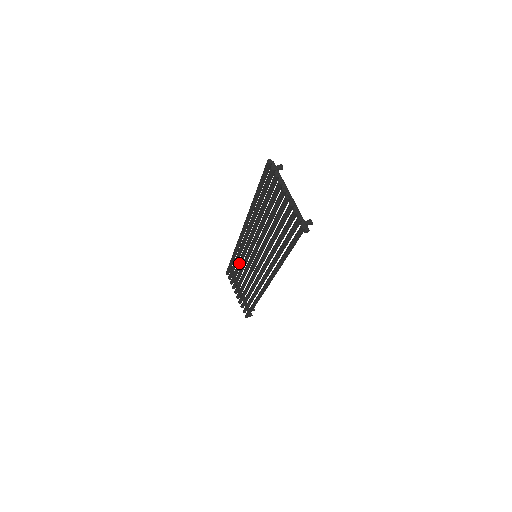
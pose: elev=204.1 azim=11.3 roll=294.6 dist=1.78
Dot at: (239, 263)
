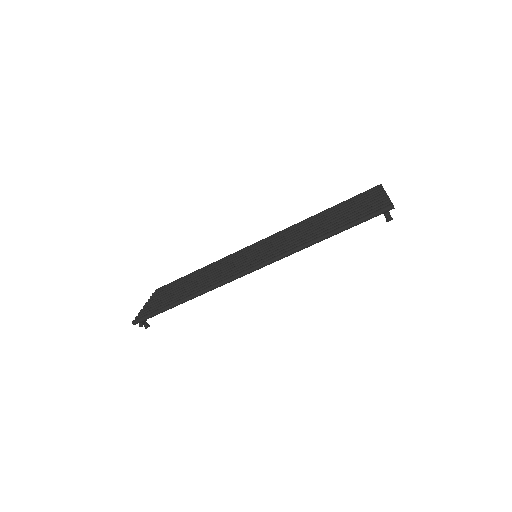
Dot at: (208, 270)
